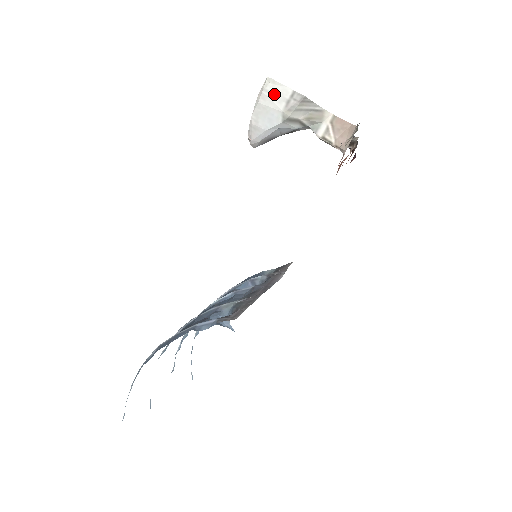
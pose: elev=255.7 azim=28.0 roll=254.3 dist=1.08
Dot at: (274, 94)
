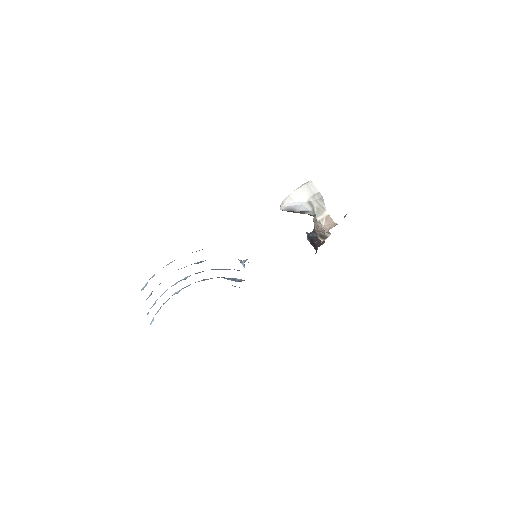
Dot at: (310, 188)
